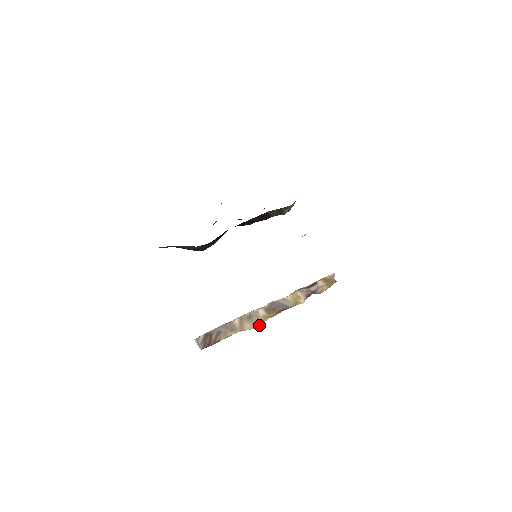
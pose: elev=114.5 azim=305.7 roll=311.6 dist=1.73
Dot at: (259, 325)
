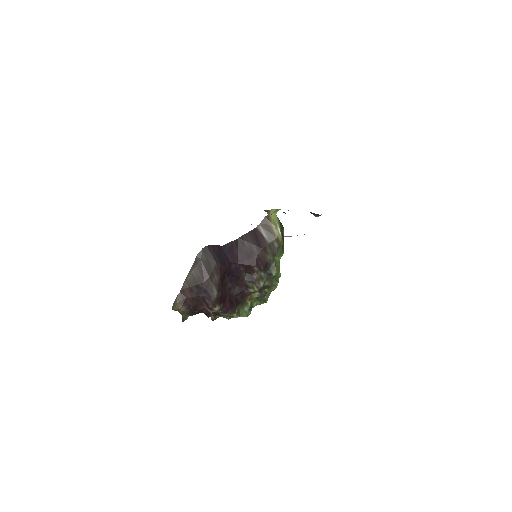
Dot at: occluded
